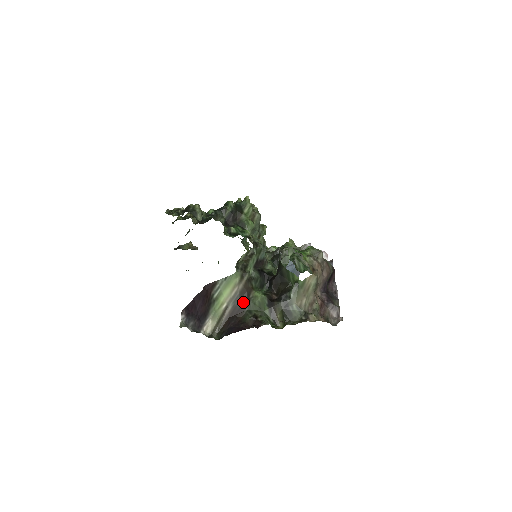
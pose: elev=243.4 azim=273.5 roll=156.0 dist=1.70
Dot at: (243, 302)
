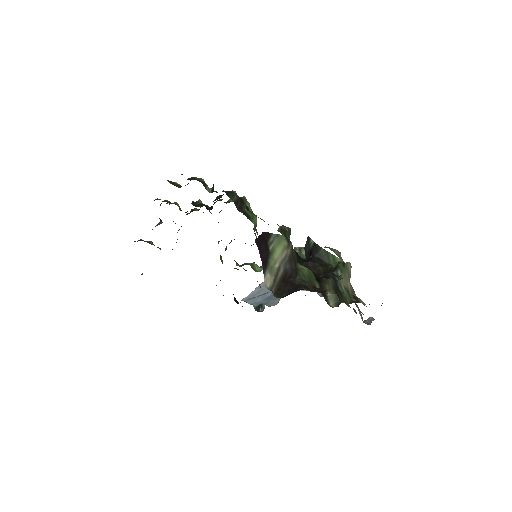
Dot at: (292, 269)
